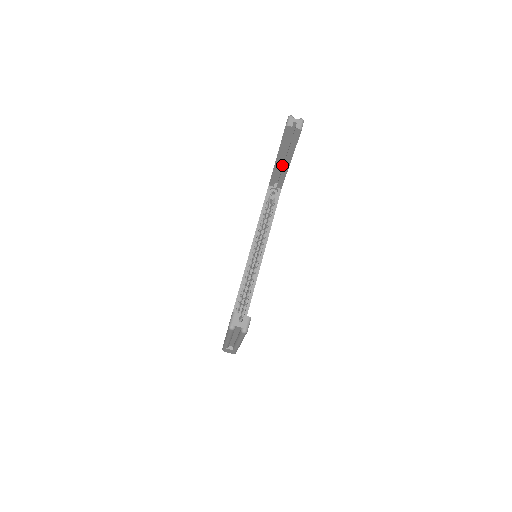
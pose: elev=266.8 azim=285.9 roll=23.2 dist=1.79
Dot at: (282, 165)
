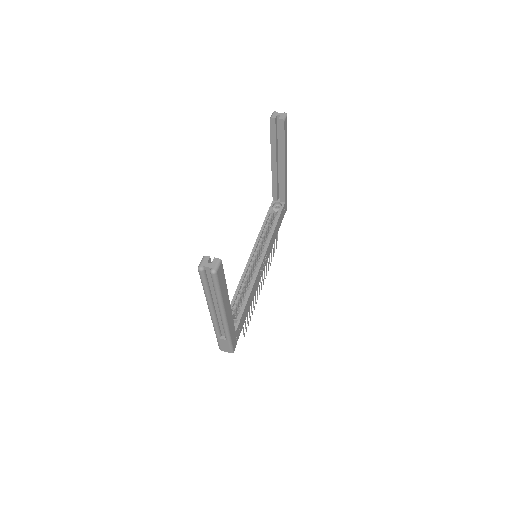
Dot at: occluded
